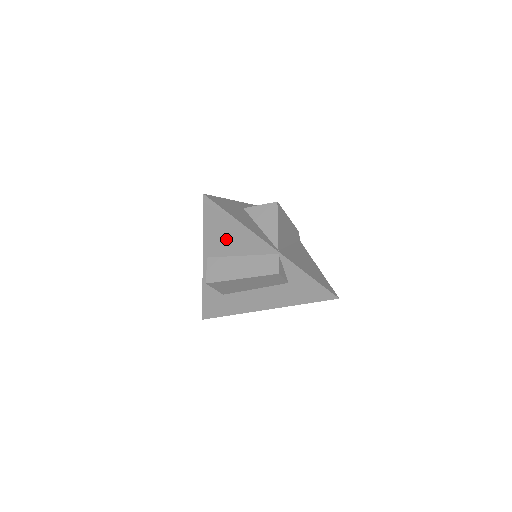
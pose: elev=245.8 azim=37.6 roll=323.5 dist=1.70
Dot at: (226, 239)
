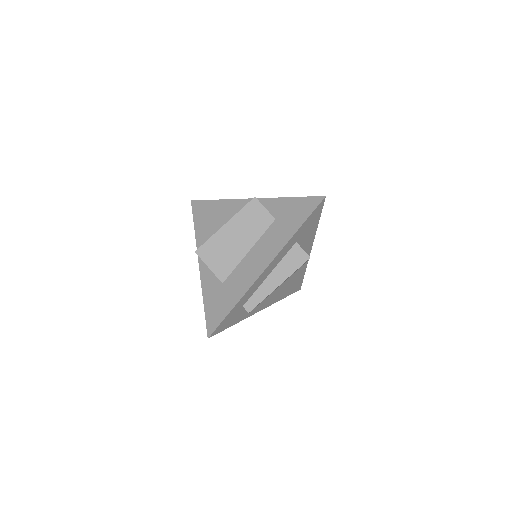
Dot at: (213, 222)
